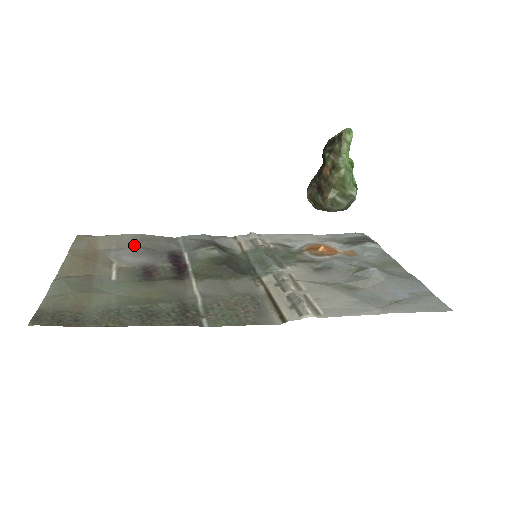
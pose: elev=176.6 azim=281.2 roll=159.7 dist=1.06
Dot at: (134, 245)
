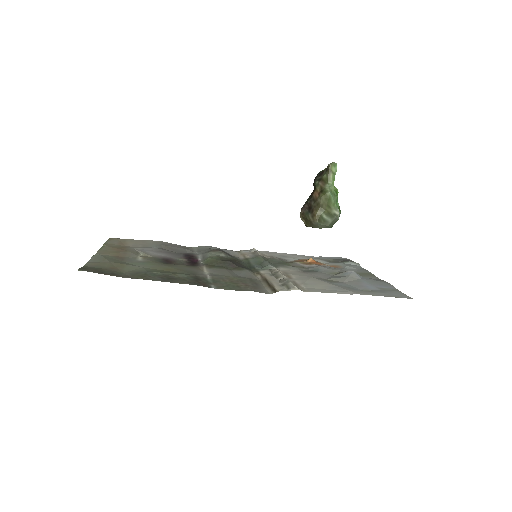
Dot at: (156, 246)
